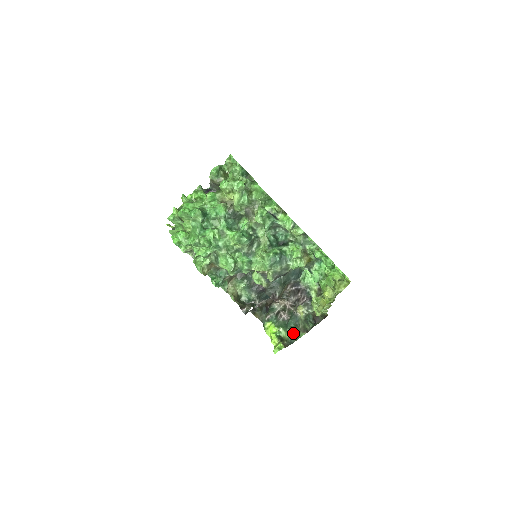
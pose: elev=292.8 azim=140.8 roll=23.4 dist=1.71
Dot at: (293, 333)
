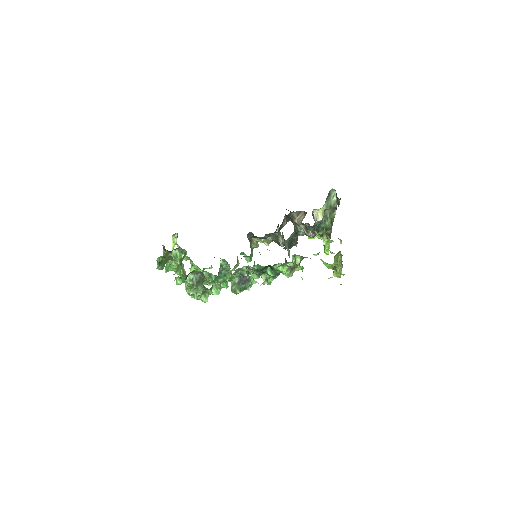
Dot at: occluded
